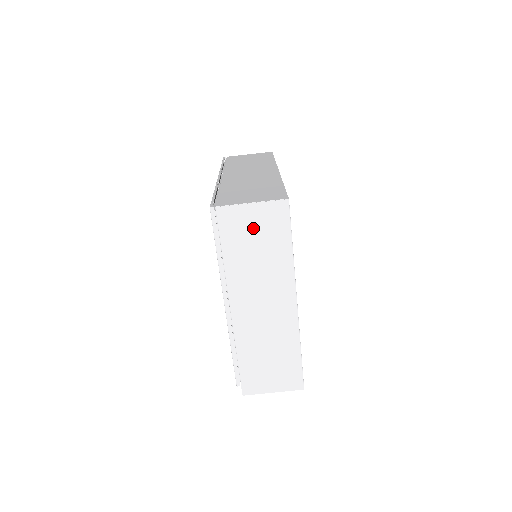
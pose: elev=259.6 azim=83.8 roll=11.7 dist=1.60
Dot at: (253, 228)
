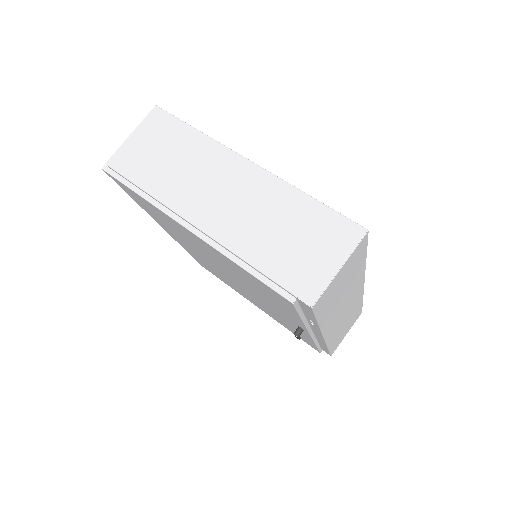
Dot at: (149, 148)
